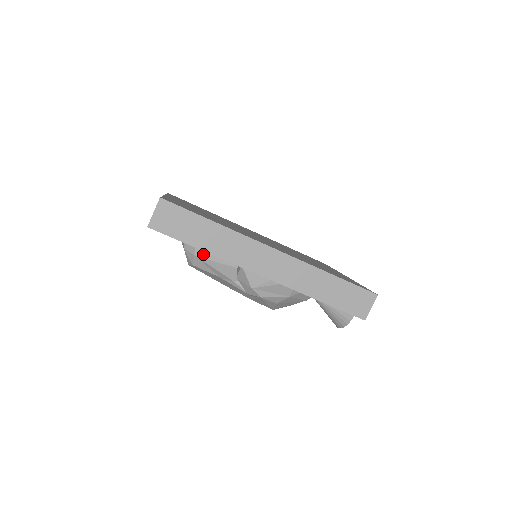
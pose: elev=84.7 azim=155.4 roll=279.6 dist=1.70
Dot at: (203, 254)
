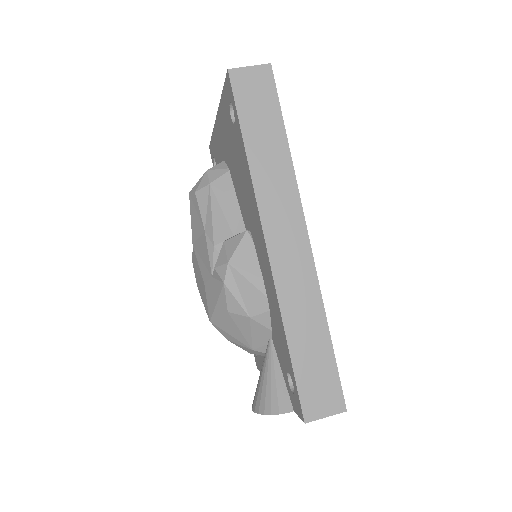
Dot at: (219, 191)
